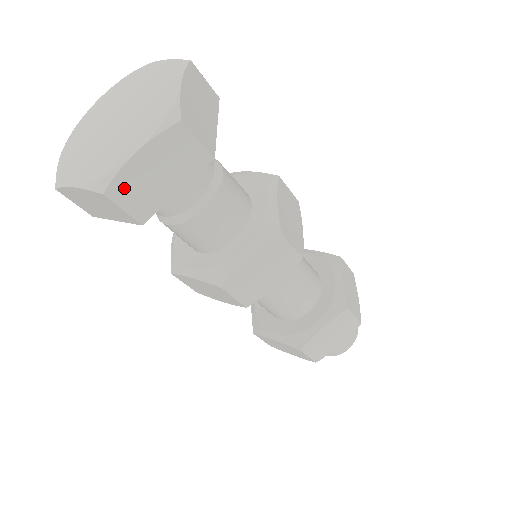
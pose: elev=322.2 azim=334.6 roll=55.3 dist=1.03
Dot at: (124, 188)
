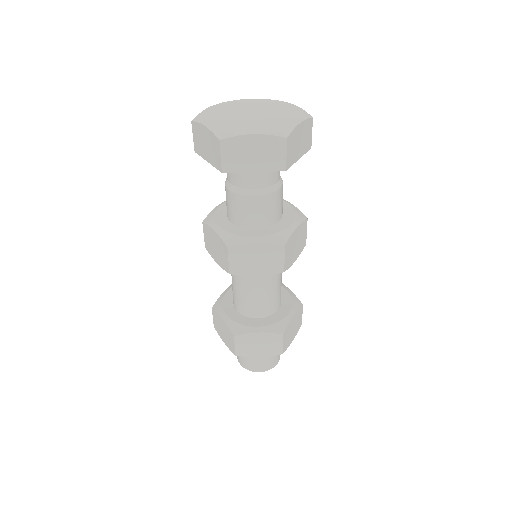
Dot at: (232, 146)
